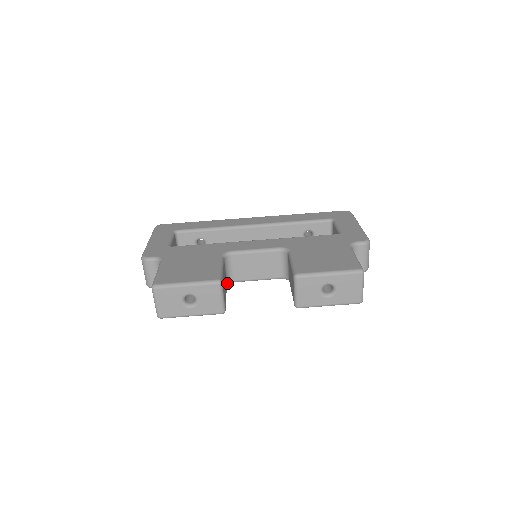
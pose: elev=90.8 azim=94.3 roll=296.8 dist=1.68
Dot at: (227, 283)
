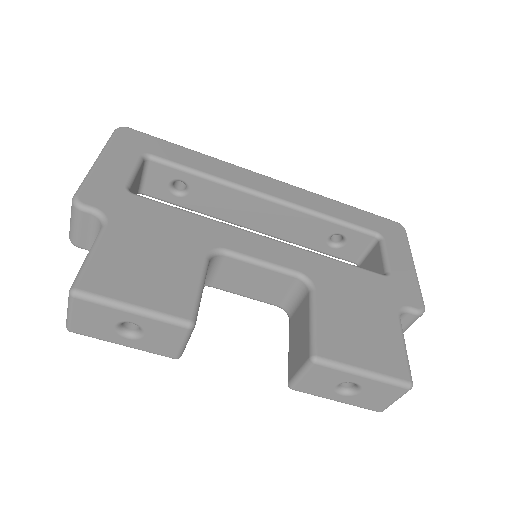
Dot at: occluded
